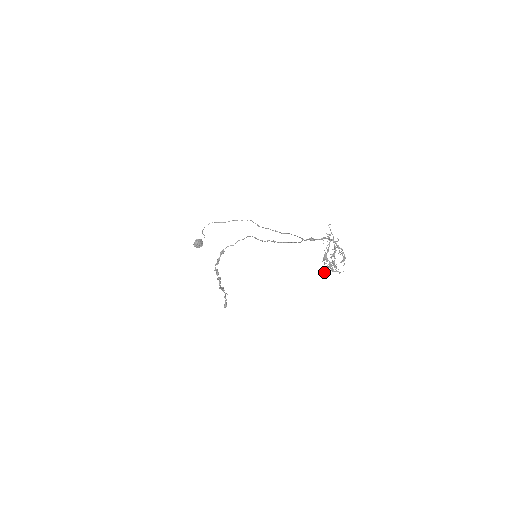
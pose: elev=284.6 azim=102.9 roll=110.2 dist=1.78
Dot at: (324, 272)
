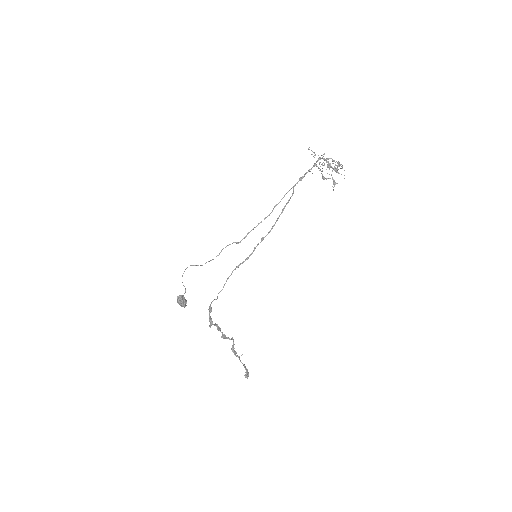
Dot at: (333, 181)
